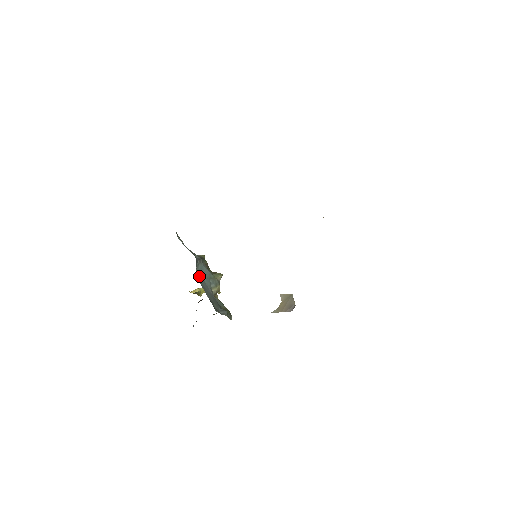
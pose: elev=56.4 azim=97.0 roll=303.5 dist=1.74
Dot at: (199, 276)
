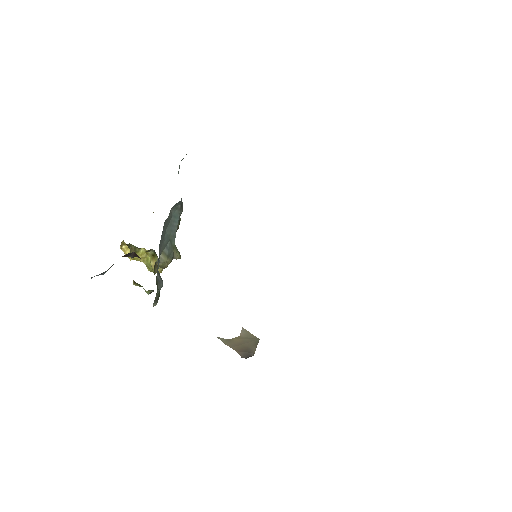
Dot at: (168, 218)
